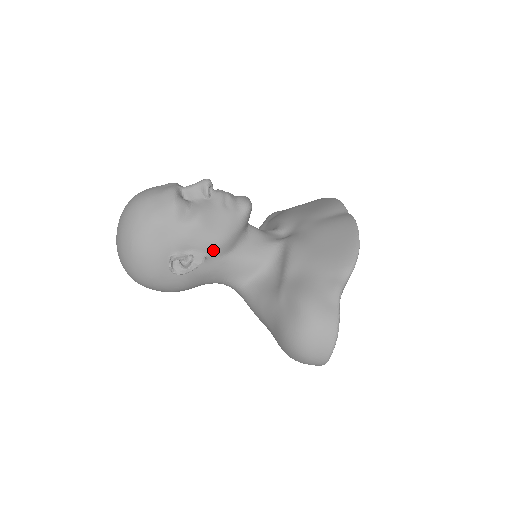
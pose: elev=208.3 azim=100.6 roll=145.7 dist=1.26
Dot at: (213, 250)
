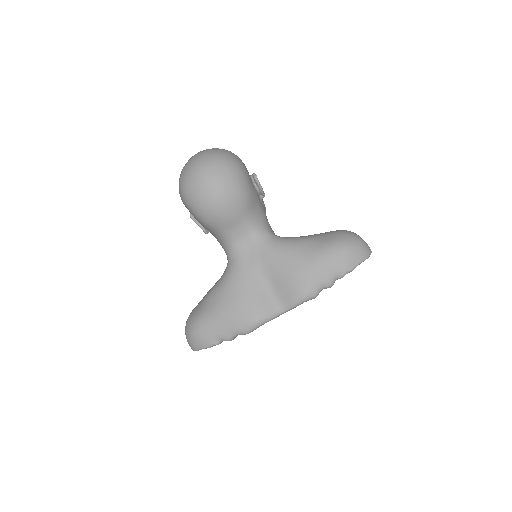
Dot at: occluded
